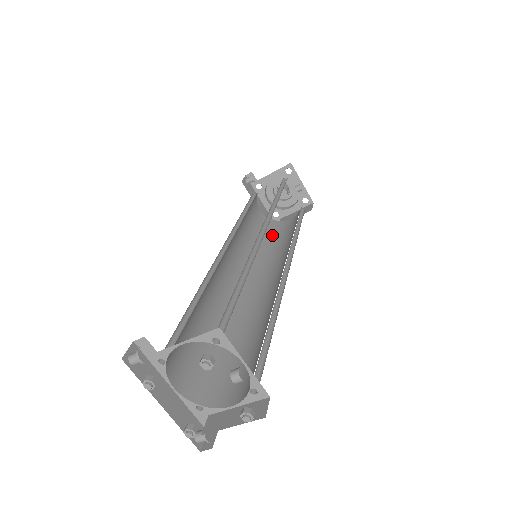
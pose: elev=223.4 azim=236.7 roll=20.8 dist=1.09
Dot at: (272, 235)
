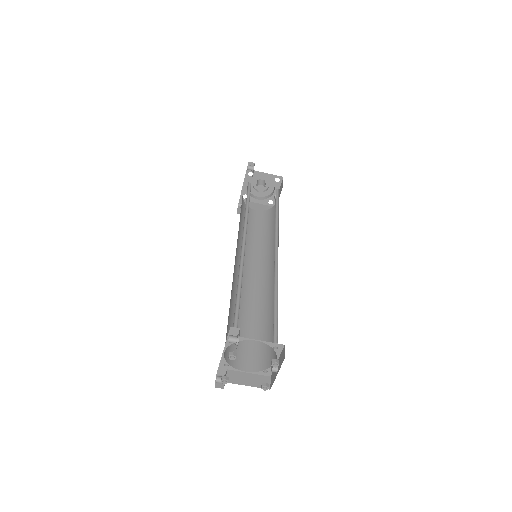
Dot at: occluded
